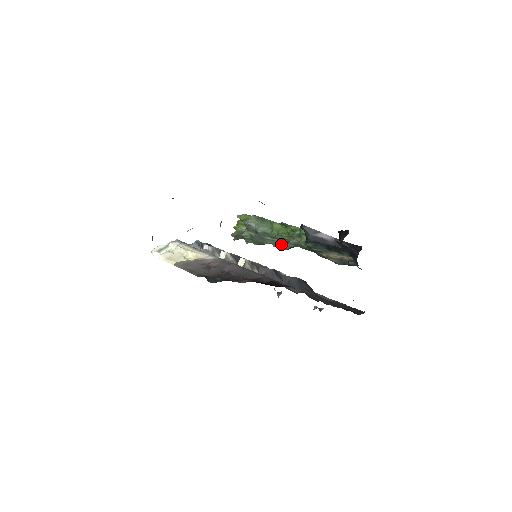
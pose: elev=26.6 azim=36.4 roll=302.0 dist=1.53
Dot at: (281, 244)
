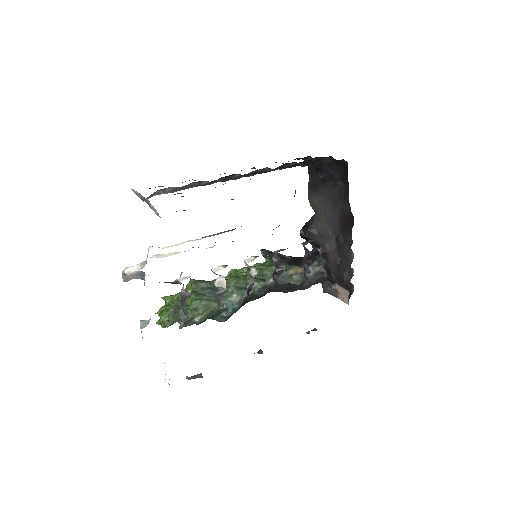
Dot at: (238, 292)
